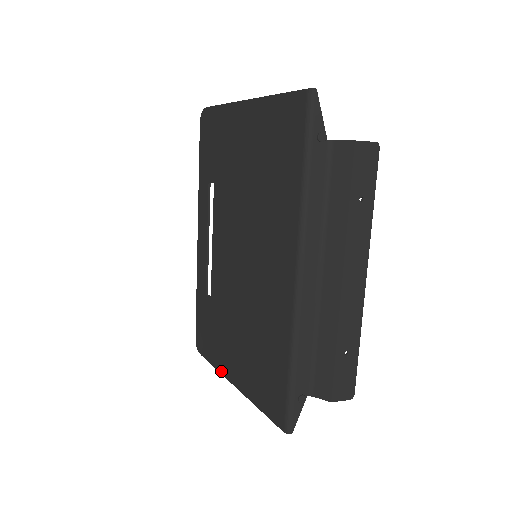
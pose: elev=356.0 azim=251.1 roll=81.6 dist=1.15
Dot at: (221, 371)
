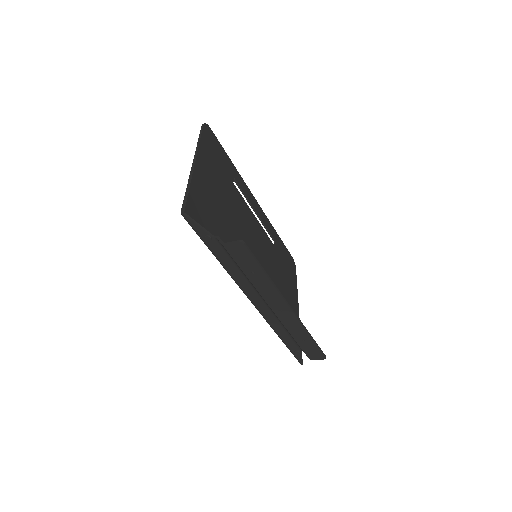
Dot at: (295, 293)
